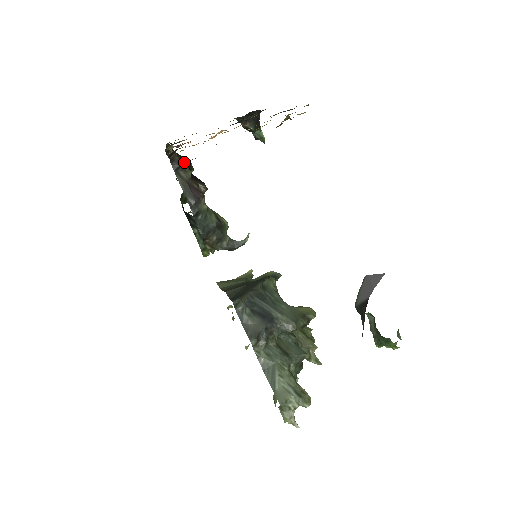
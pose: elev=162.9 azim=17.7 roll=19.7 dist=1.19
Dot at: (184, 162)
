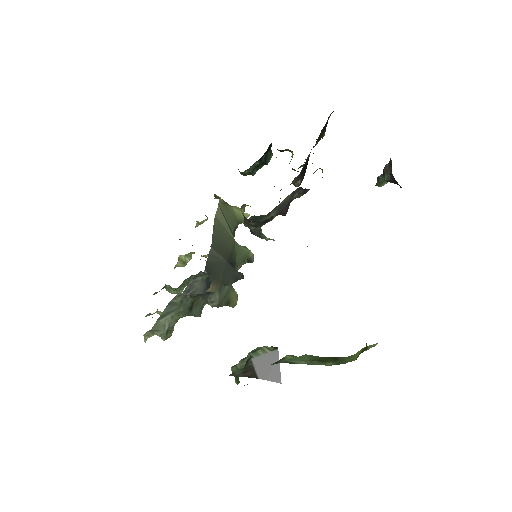
Dot at: (321, 134)
